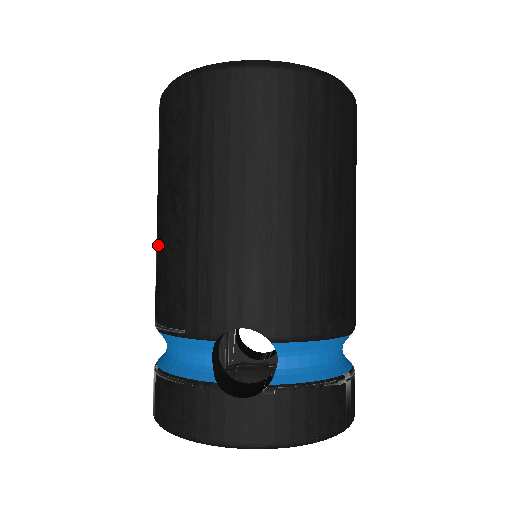
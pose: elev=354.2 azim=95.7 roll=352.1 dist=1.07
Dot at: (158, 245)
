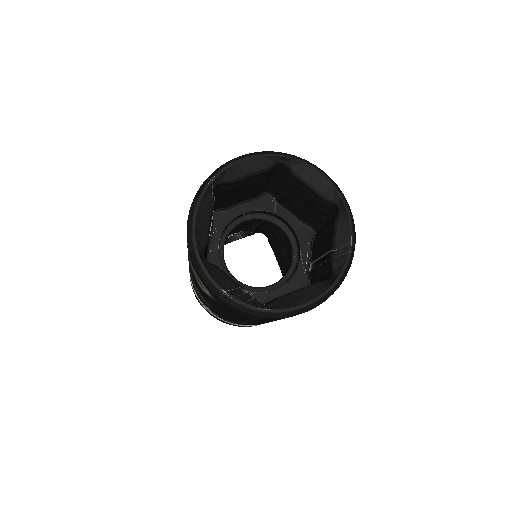
Dot at: occluded
